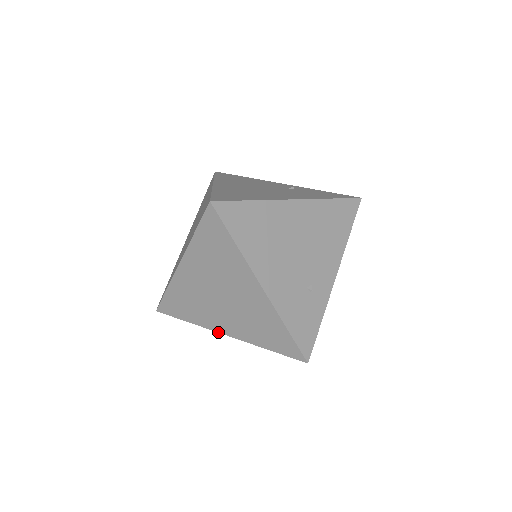
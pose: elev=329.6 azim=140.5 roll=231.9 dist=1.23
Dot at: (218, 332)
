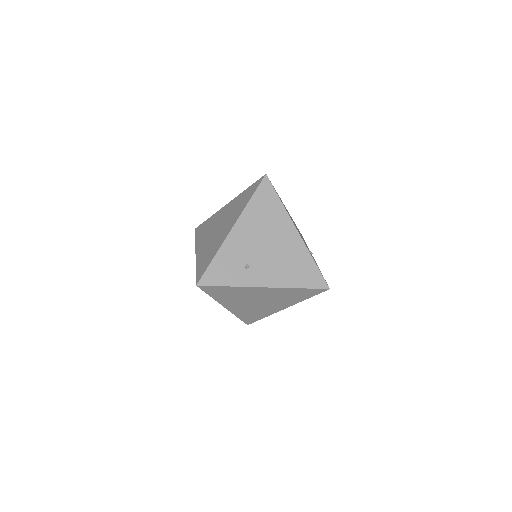
Dot at: (196, 250)
